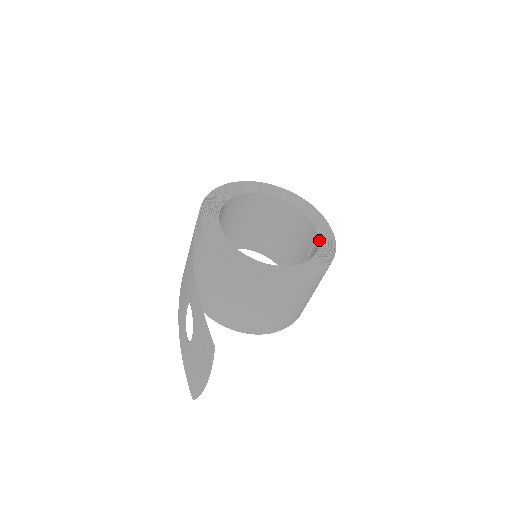
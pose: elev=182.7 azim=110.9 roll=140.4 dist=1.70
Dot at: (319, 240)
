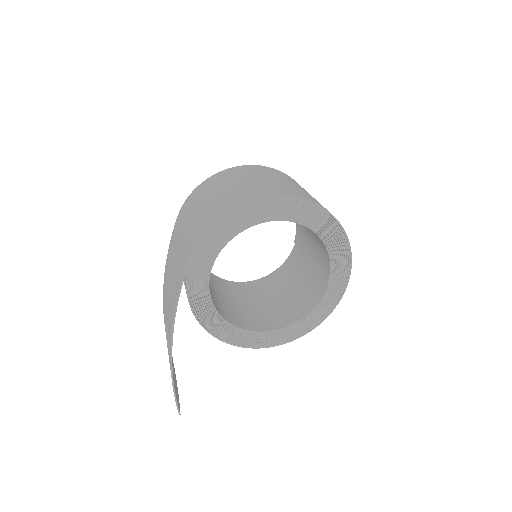
Dot at: (326, 291)
